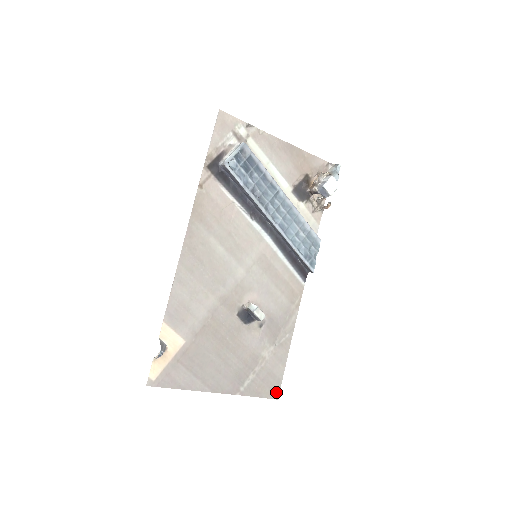
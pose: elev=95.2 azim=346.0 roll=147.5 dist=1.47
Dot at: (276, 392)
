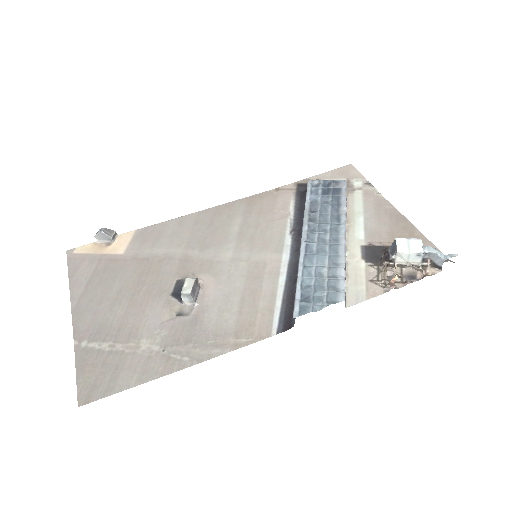
Dot at: (90, 397)
